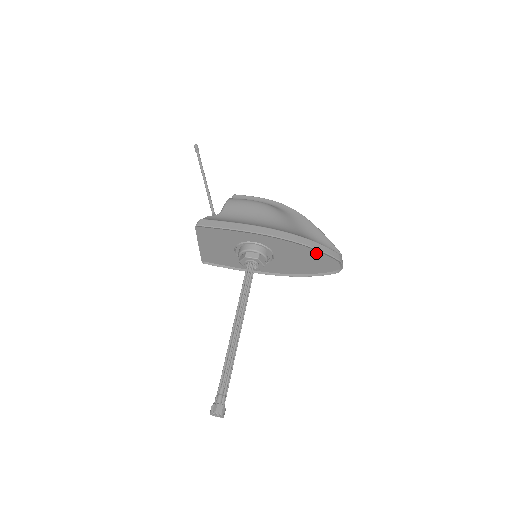
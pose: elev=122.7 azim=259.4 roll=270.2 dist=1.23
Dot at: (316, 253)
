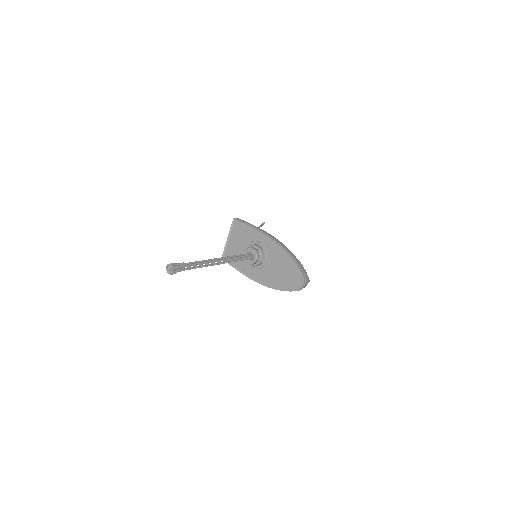
Dot at: (293, 263)
